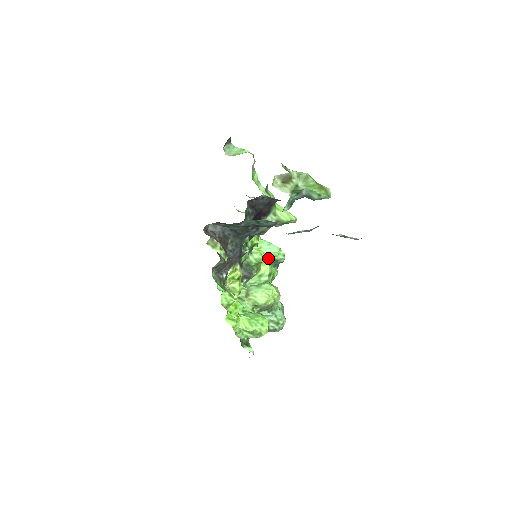
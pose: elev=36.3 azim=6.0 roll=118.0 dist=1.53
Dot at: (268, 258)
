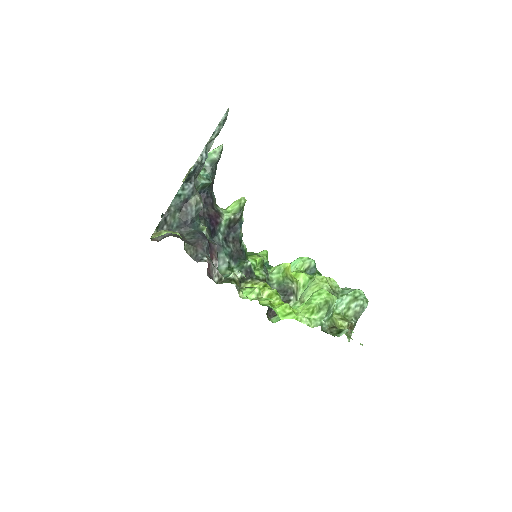
Dot at: (297, 271)
